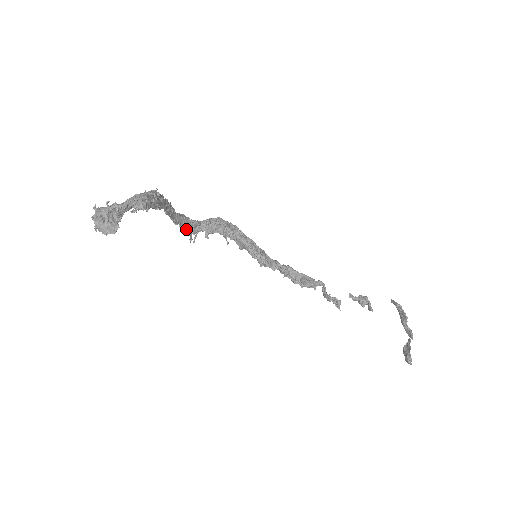
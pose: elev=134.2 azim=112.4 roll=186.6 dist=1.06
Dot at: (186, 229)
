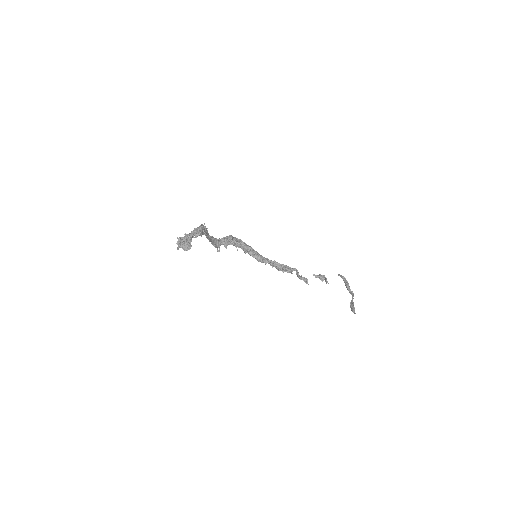
Dot at: (214, 244)
